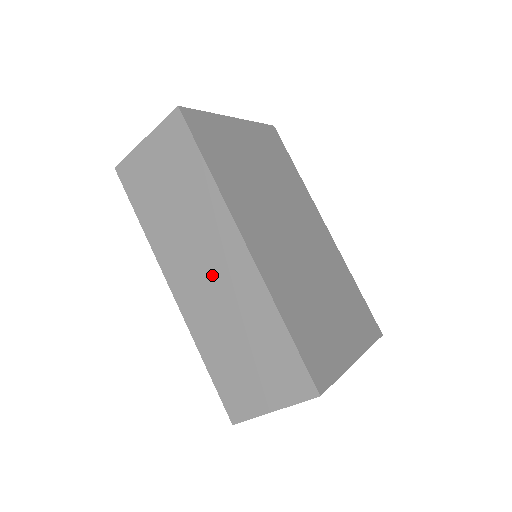
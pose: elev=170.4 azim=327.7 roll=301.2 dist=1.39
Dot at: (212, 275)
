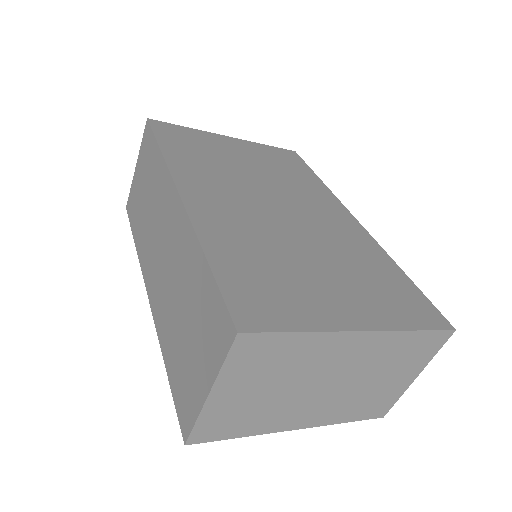
Dot at: (165, 250)
